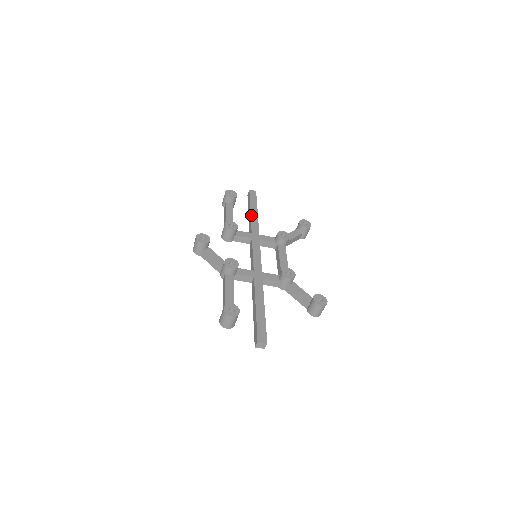
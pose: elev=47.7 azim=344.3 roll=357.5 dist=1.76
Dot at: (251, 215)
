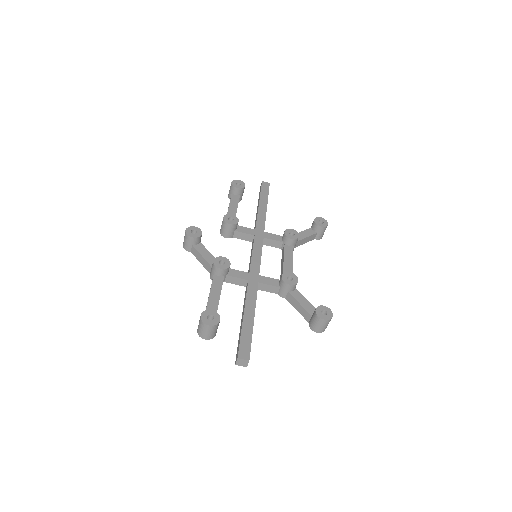
Dot at: (258, 209)
